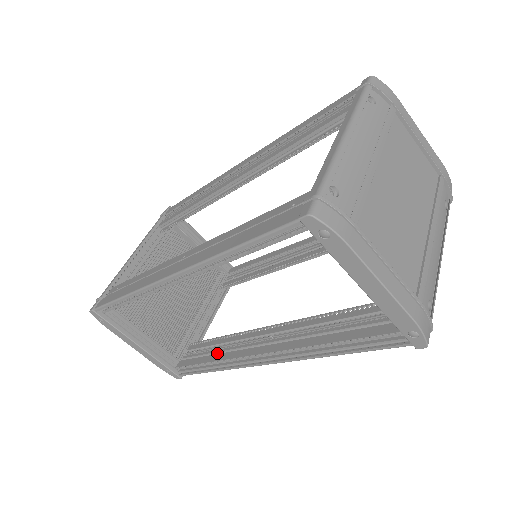
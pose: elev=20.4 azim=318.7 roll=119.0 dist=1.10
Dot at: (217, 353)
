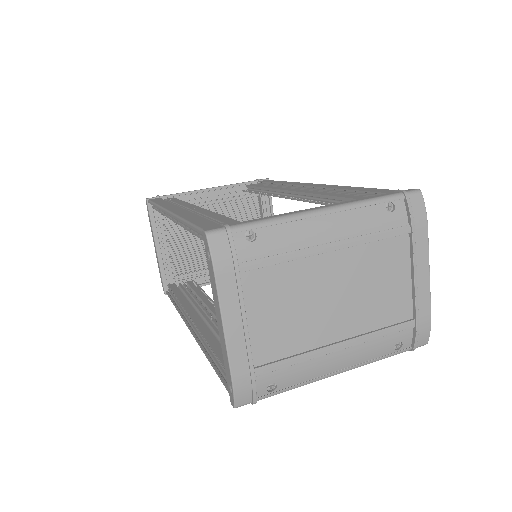
Dot at: (189, 298)
